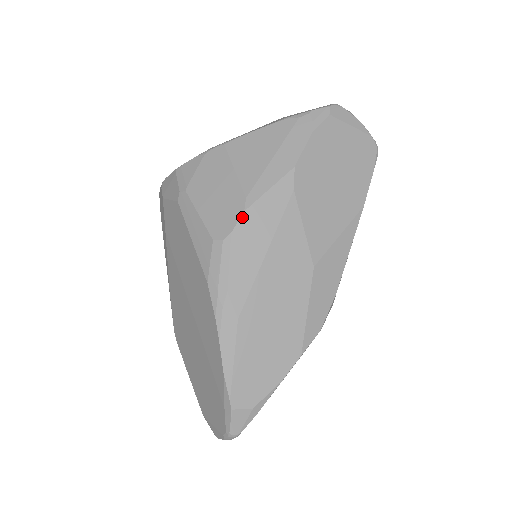
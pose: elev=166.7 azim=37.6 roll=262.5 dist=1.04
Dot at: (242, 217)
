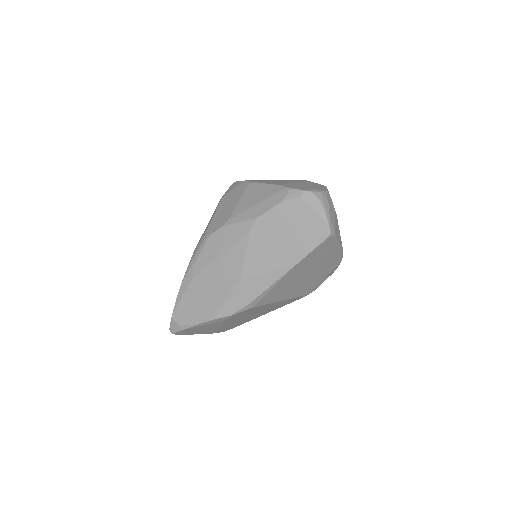
Dot at: (219, 229)
